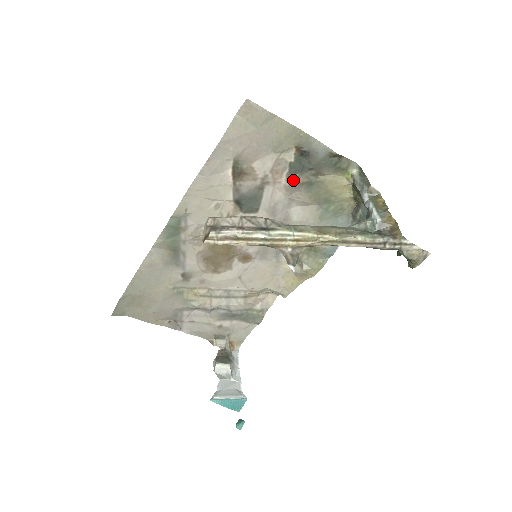
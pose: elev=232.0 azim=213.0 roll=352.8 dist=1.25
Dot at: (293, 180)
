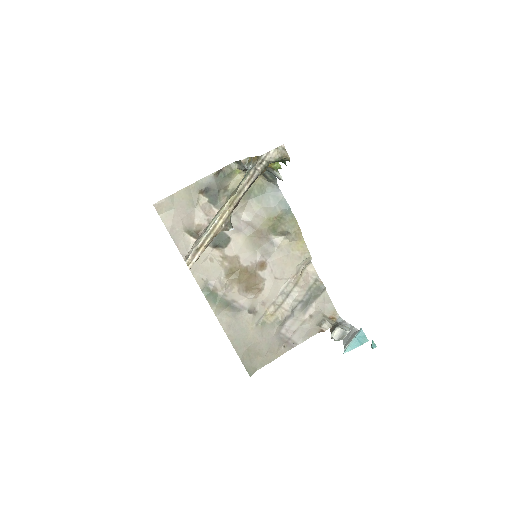
Dot at: (220, 206)
